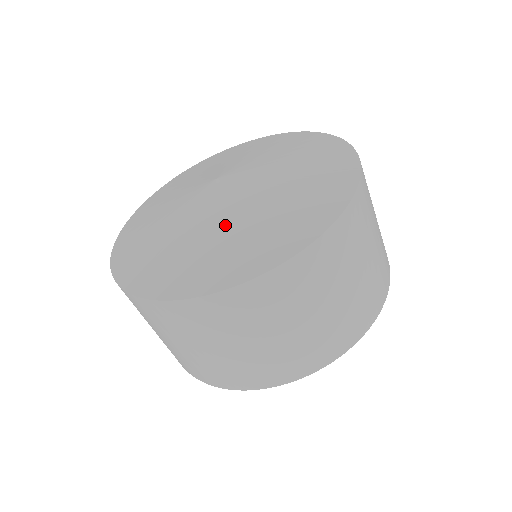
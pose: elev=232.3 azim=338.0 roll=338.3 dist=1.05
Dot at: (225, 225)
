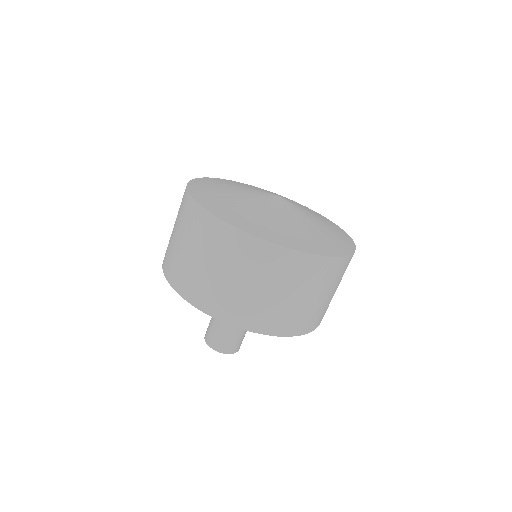
Dot at: (309, 224)
